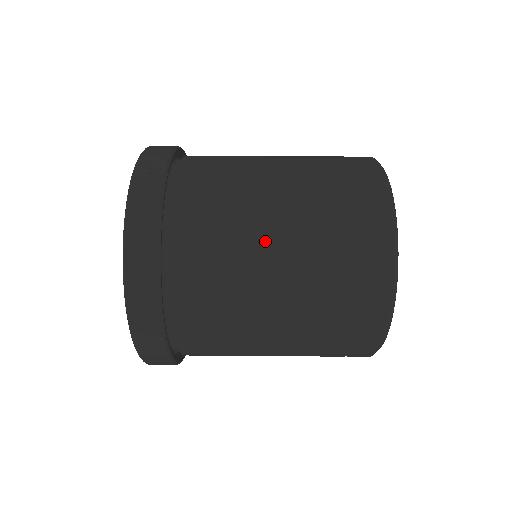
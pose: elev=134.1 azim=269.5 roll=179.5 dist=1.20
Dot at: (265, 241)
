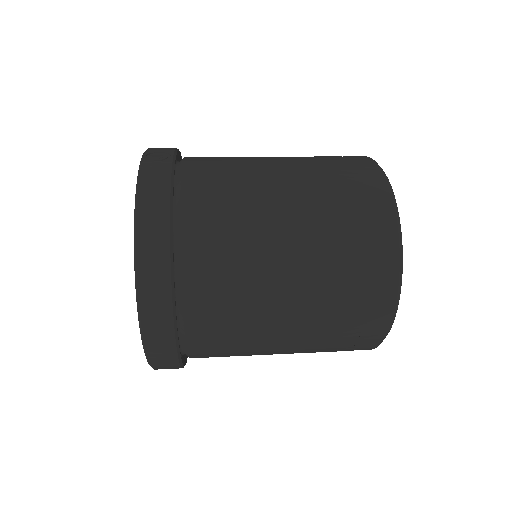
Dot at: (274, 215)
